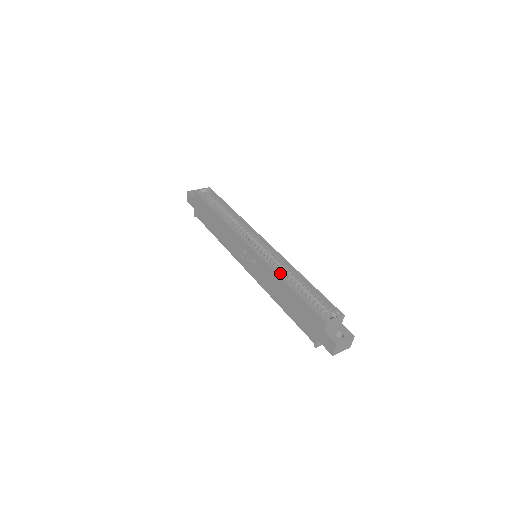
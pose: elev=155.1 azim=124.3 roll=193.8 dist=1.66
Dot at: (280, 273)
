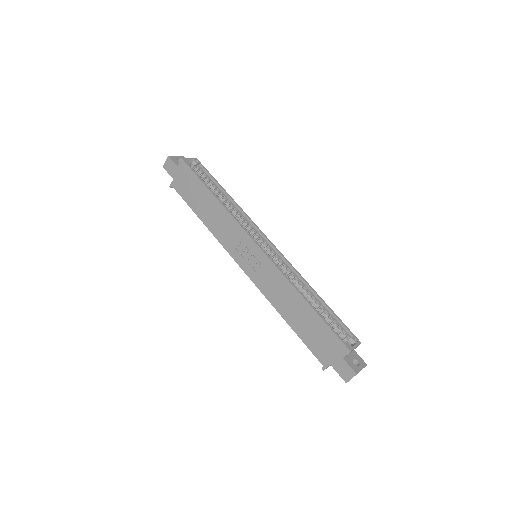
Dot at: occluded
